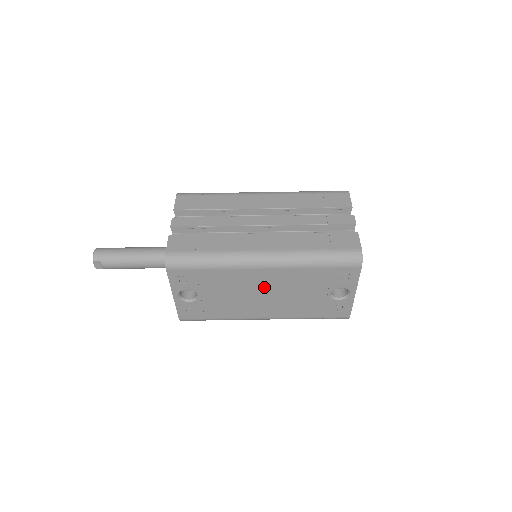
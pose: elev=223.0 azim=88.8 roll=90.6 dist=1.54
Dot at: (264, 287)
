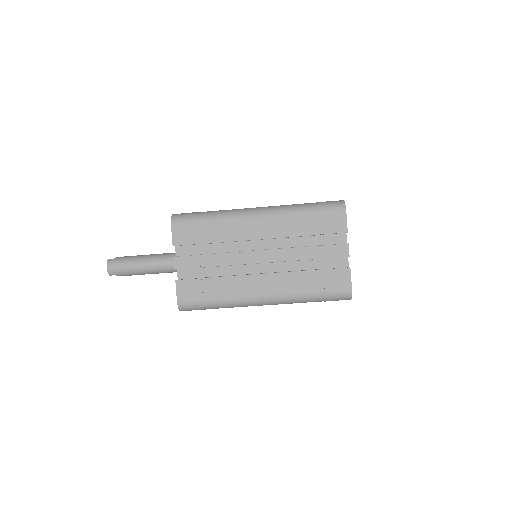
Dot at: occluded
